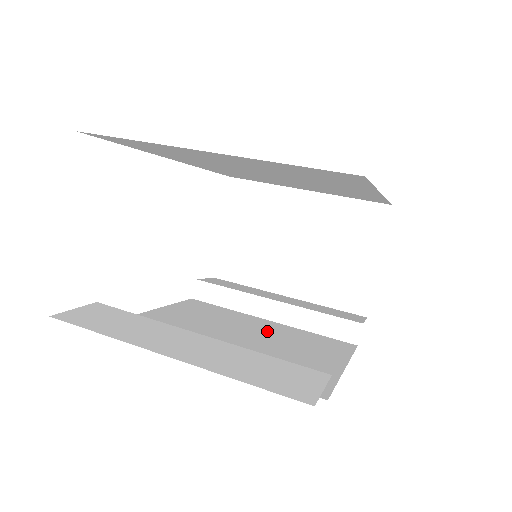
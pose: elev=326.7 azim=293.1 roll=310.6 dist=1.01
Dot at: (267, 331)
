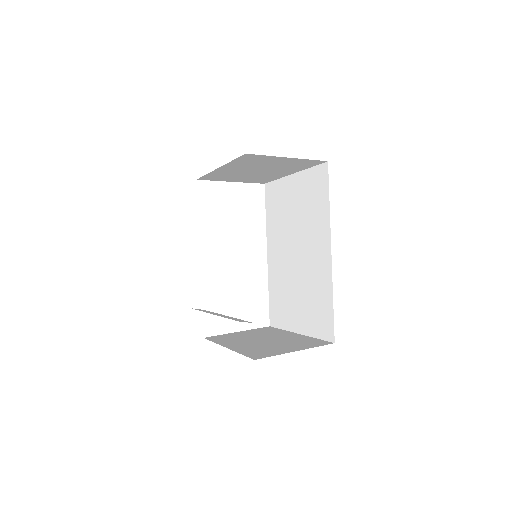
Dot at: occluded
